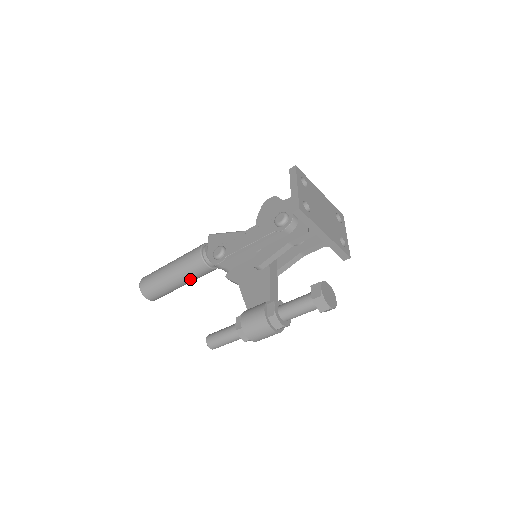
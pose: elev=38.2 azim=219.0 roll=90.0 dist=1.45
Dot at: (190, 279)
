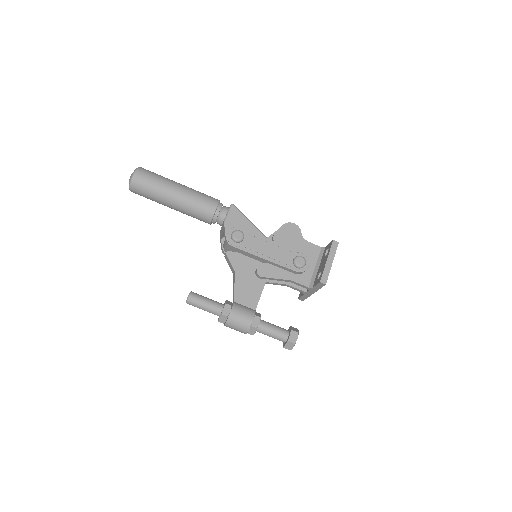
Dot at: (185, 213)
